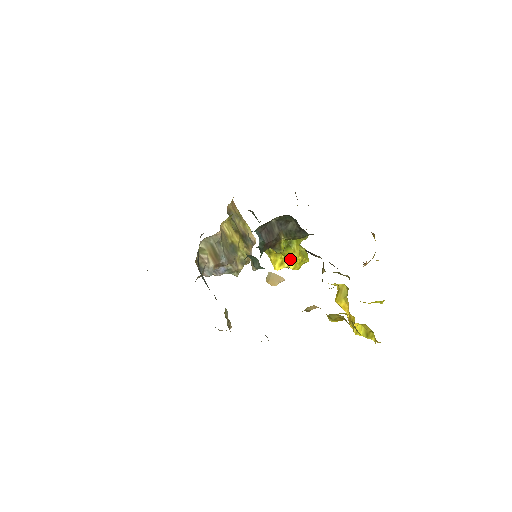
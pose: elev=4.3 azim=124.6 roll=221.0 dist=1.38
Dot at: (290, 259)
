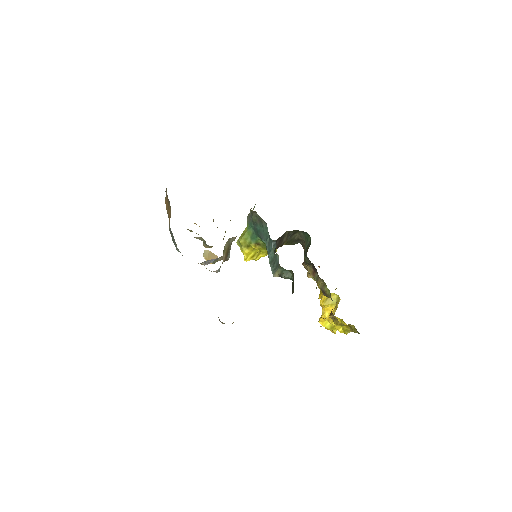
Dot at: (260, 253)
